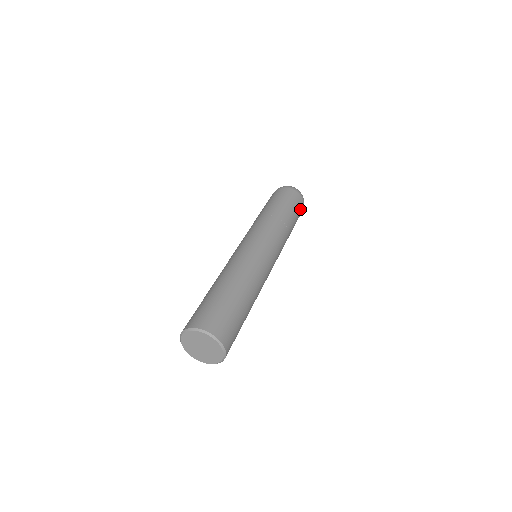
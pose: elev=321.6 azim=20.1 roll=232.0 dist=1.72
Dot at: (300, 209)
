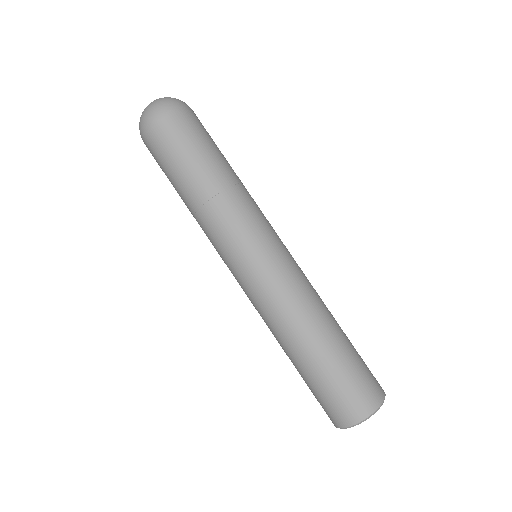
Dot at: (189, 128)
